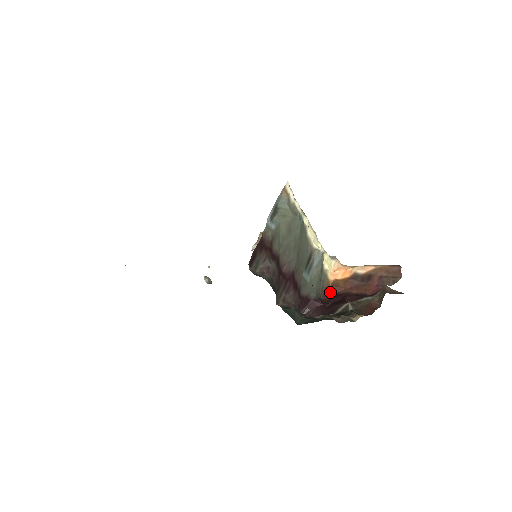
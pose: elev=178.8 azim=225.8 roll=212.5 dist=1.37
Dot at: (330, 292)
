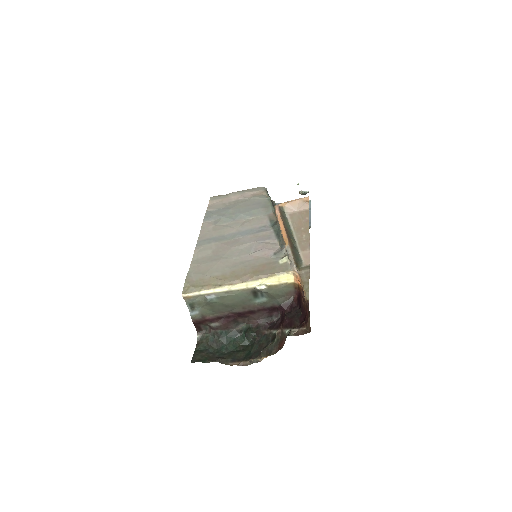
Dot at: occluded
